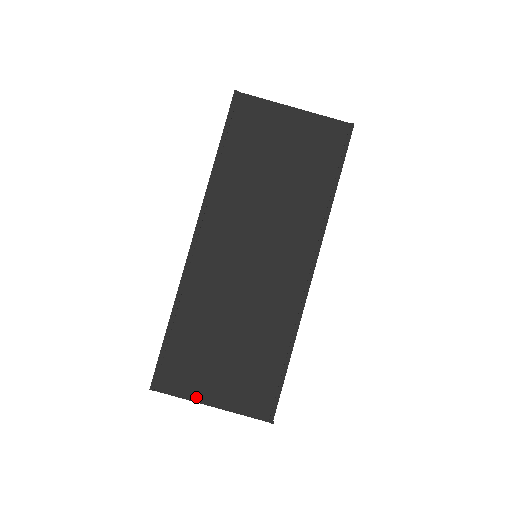
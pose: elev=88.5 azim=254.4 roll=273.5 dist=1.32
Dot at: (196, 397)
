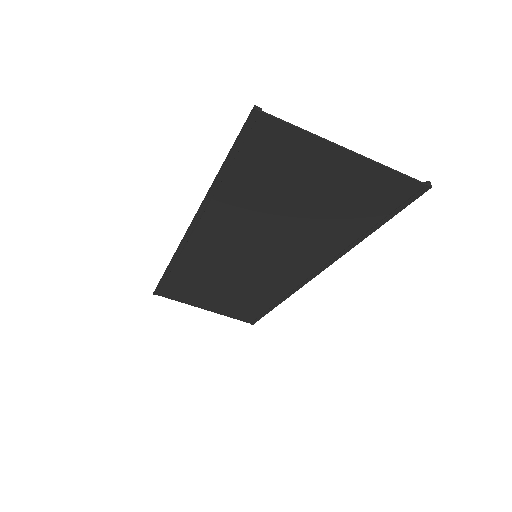
Dot at: (192, 304)
